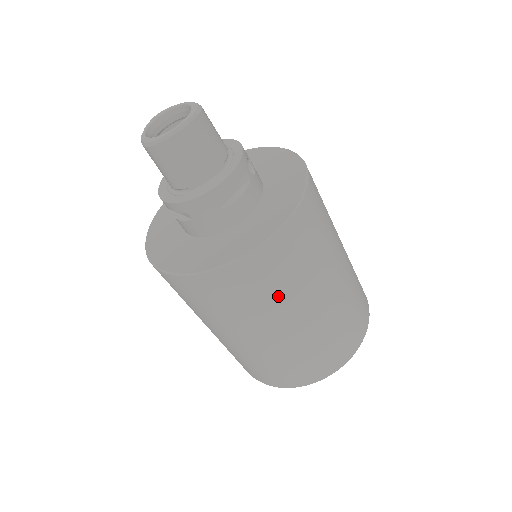
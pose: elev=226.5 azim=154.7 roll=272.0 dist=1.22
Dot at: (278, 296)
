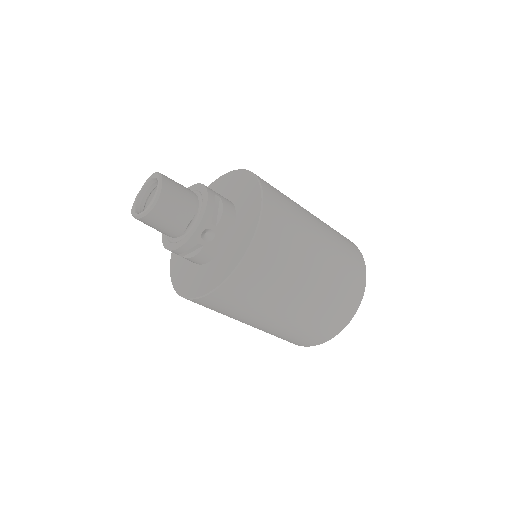
Dot at: (223, 314)
